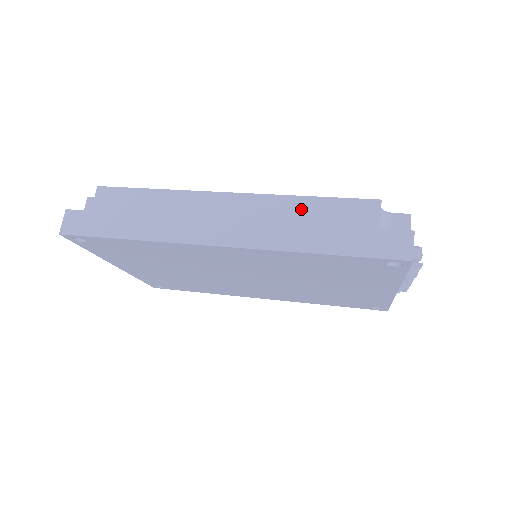
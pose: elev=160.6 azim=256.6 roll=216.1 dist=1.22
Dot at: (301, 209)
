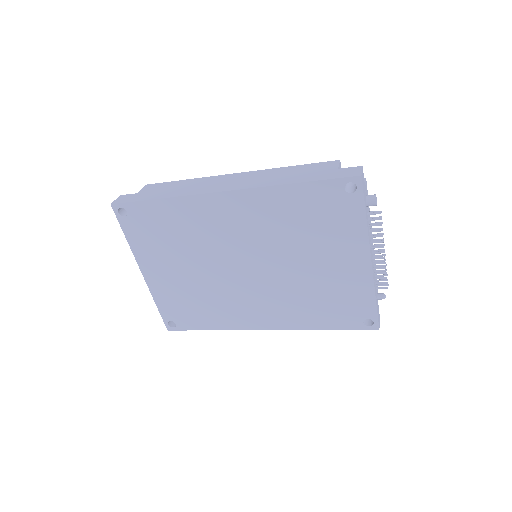
Dot at: (284, 171)
